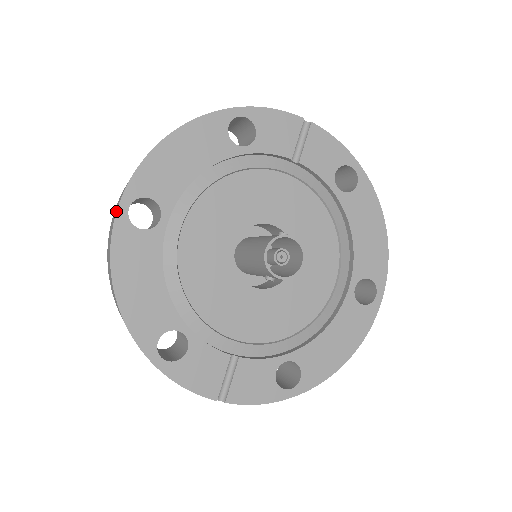
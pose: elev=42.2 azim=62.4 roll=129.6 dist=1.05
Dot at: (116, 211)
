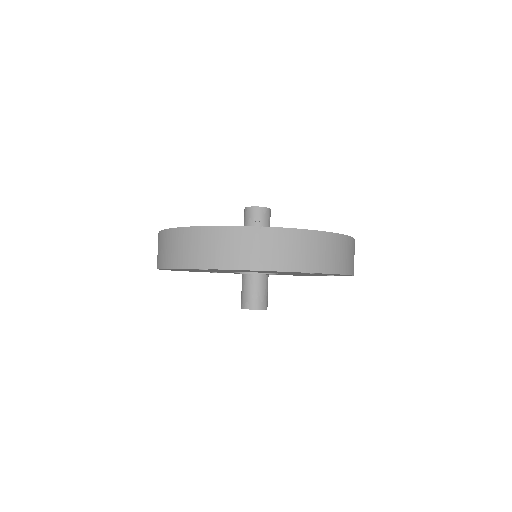
Dot at: occluded
